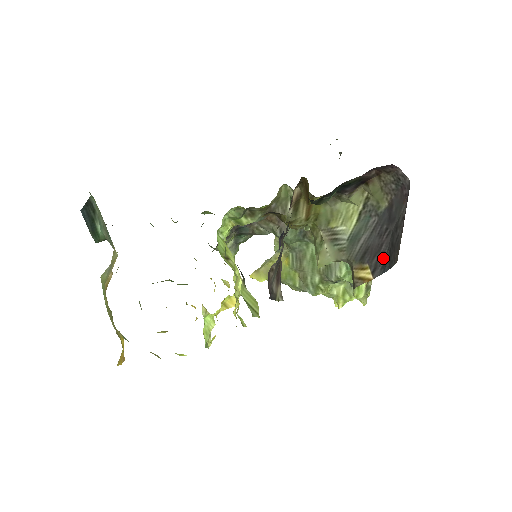
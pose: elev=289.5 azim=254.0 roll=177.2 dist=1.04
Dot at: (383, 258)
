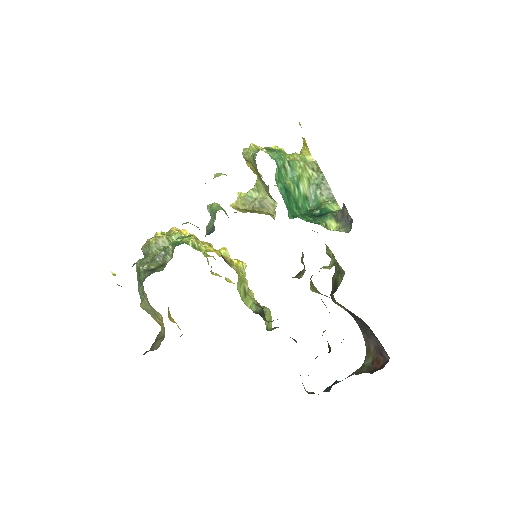
Dot at: (357, 320)
